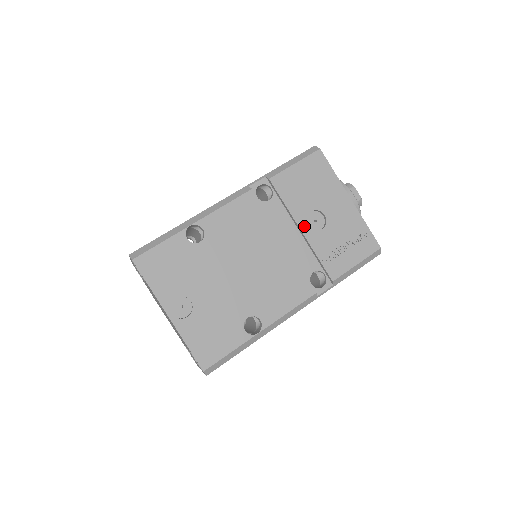
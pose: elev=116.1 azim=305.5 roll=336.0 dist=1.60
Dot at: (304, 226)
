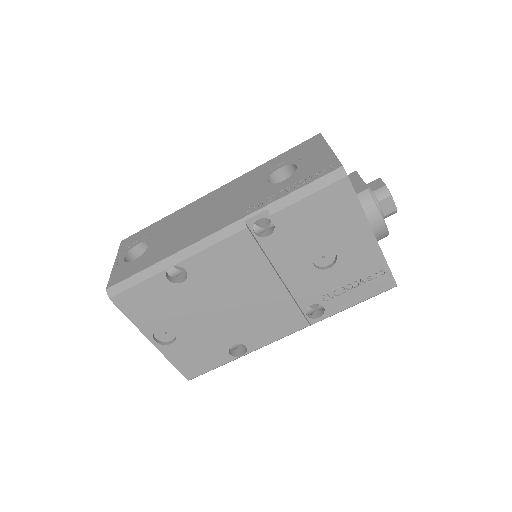
Dot at: (307, 265)
